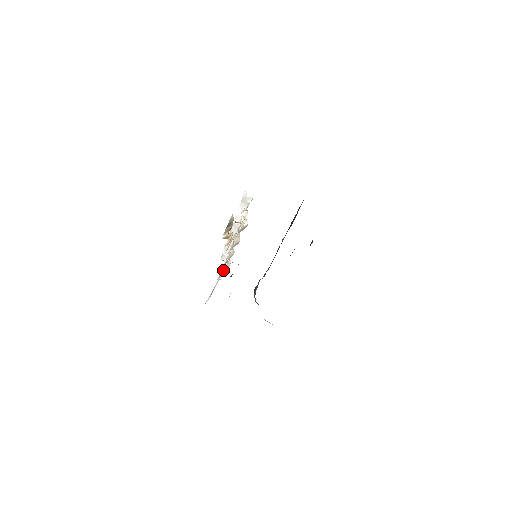
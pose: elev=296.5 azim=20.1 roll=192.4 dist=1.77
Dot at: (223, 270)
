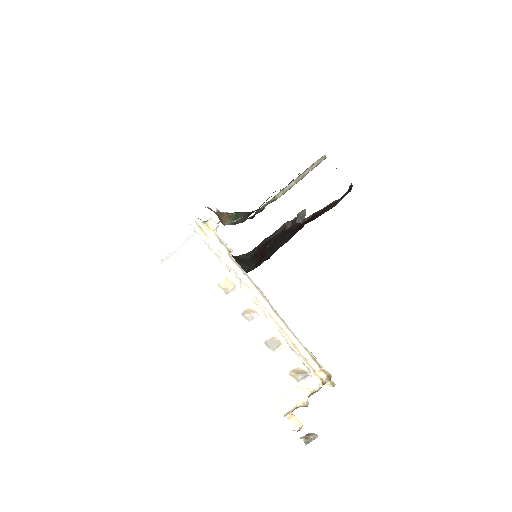
Dot at: (208, 246)
